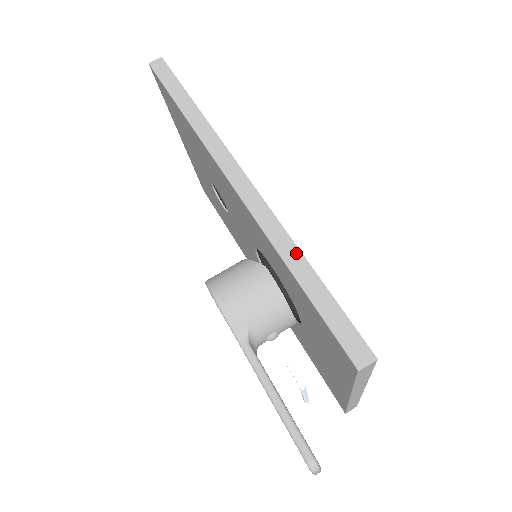
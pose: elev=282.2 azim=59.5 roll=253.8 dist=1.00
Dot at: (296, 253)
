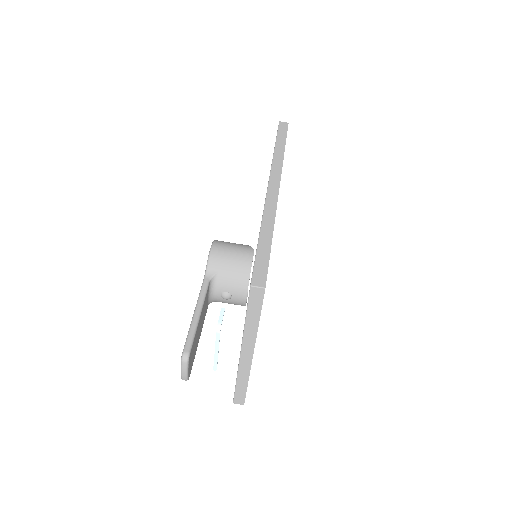
Dot at: (271, 227)
